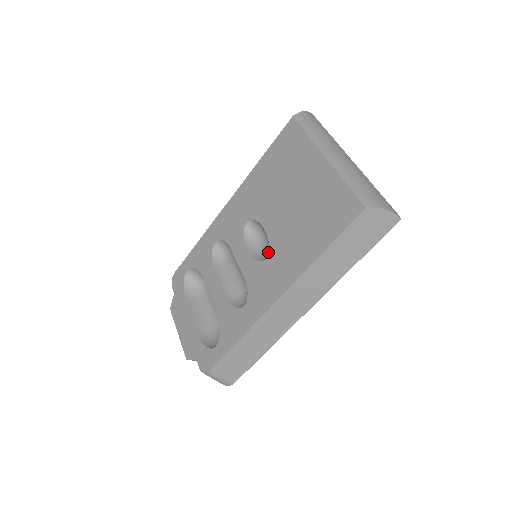
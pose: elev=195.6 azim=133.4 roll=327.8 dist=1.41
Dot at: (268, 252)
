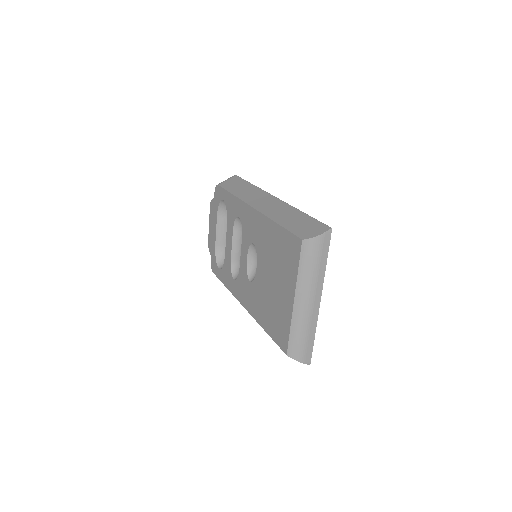
Dot at: occluded
